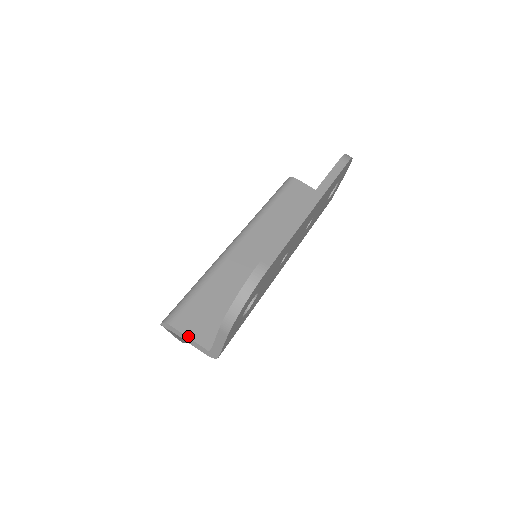
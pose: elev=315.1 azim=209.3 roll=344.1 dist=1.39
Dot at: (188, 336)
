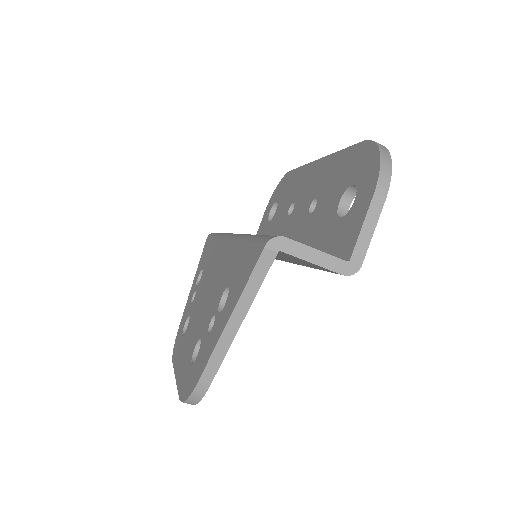
Dot at: (313, 248)
